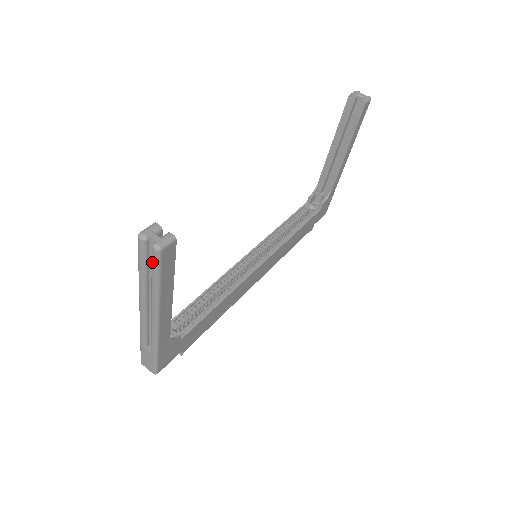
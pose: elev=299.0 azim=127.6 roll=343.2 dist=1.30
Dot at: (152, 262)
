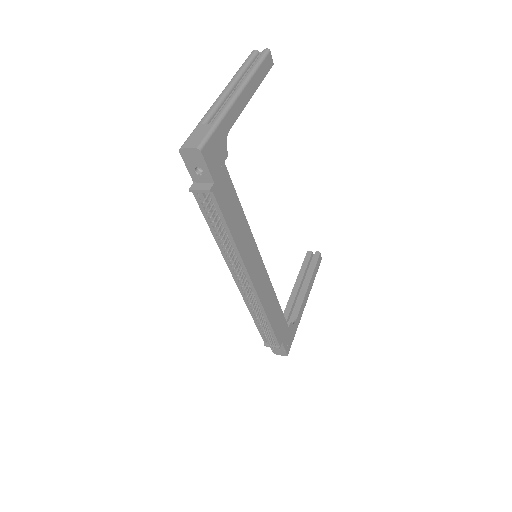
Dot at: (260, 55)
